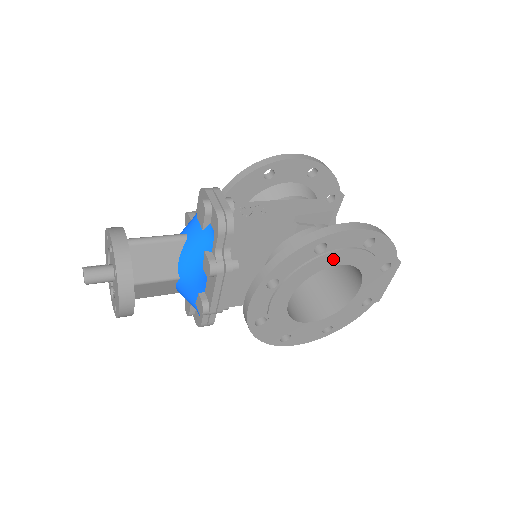
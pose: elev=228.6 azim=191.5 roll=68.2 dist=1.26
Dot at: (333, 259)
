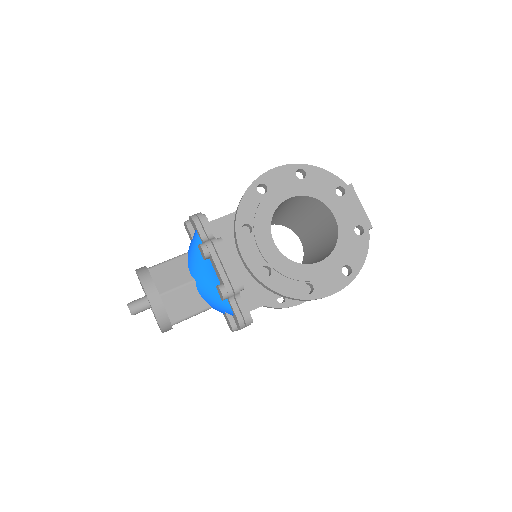
Dot at: (280, 194)
